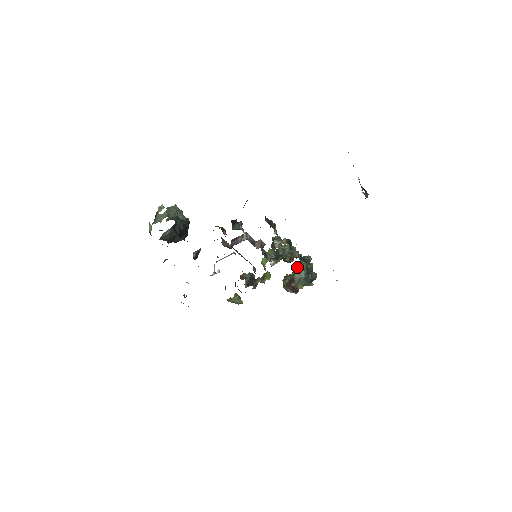
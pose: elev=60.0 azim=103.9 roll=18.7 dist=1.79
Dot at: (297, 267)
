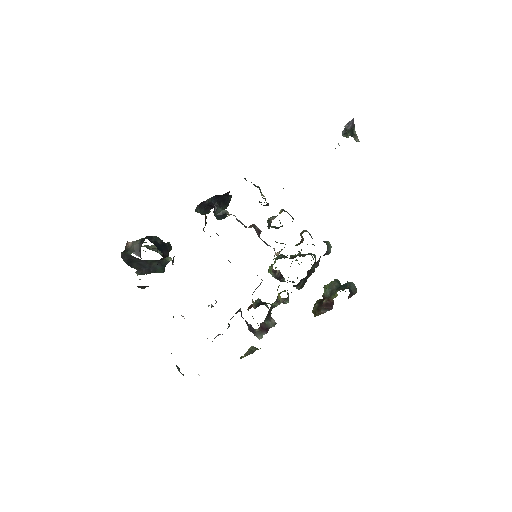
Dot at: (325, 285)
